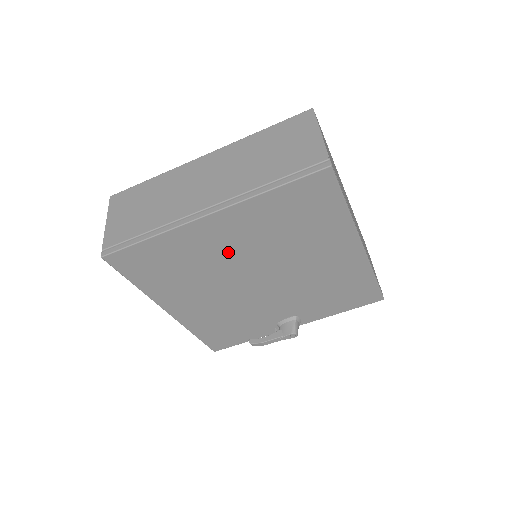
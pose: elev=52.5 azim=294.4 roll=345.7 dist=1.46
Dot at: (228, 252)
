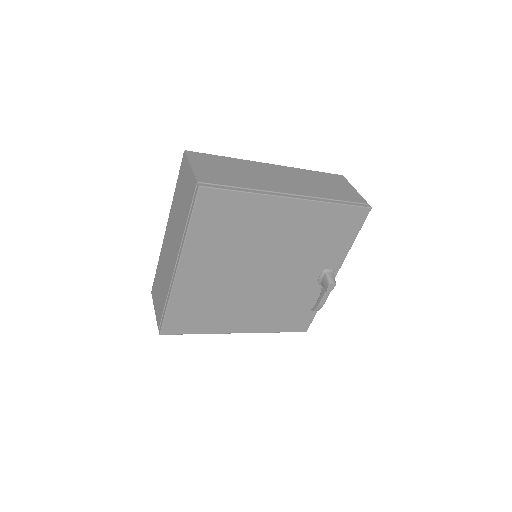
Dot at: (219, 275)
